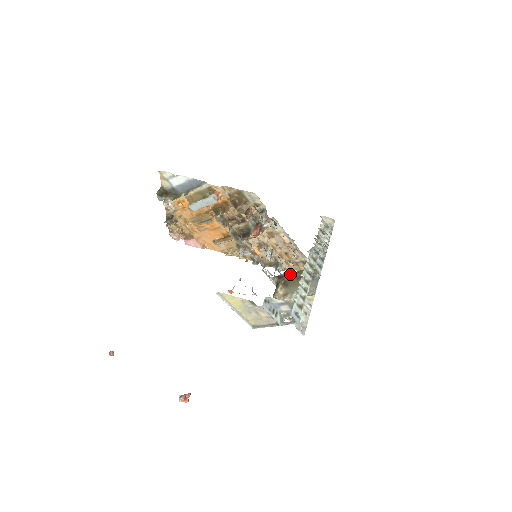
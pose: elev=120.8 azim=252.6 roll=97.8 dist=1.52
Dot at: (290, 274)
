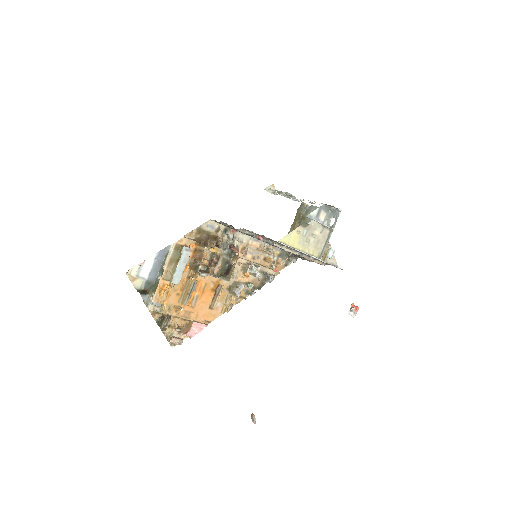
Dot at: (292, 229)
